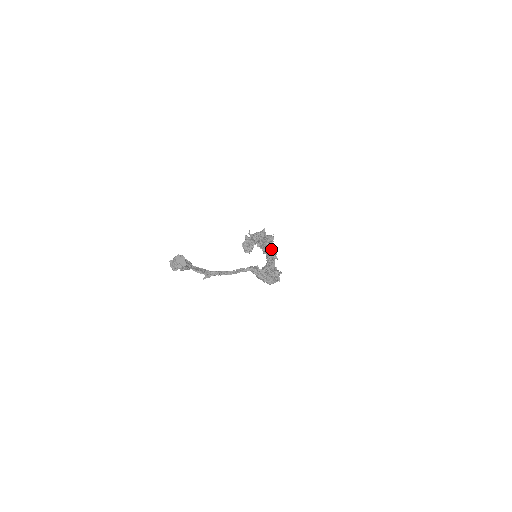
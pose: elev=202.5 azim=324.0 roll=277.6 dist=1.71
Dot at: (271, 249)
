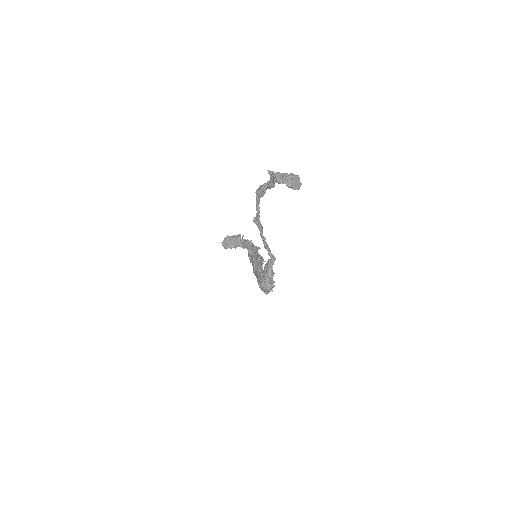
Dot at: (261, 266)
